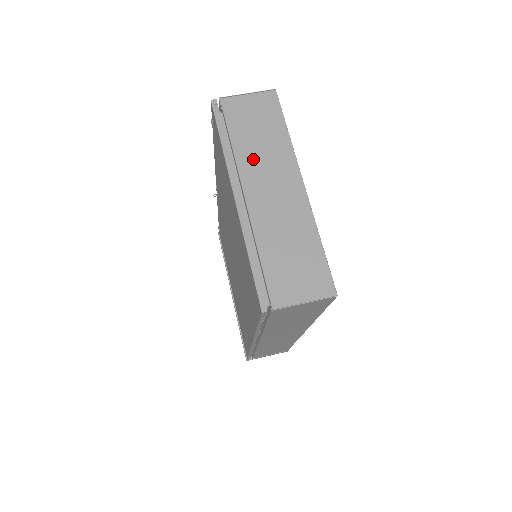
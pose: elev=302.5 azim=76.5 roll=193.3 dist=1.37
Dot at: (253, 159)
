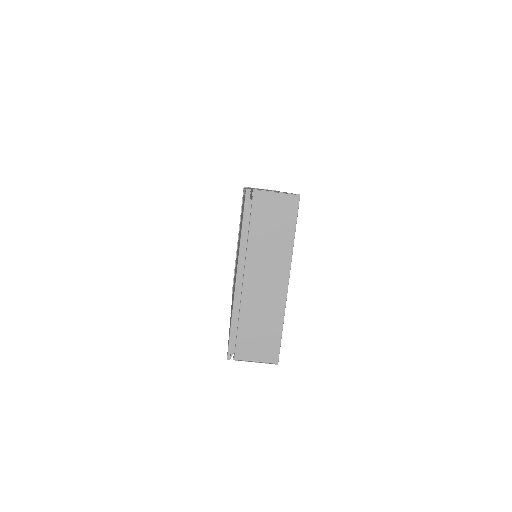
Dot at: (260, 251)
